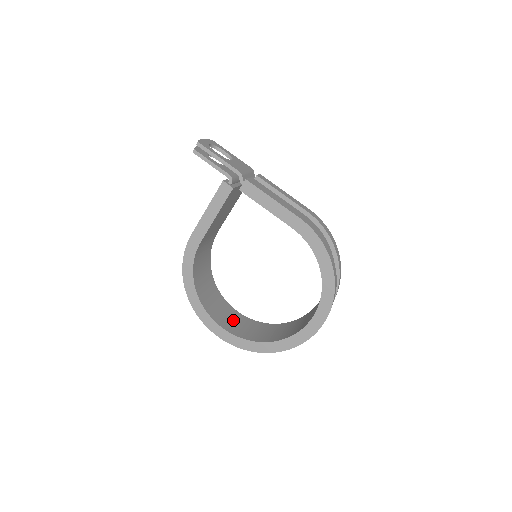
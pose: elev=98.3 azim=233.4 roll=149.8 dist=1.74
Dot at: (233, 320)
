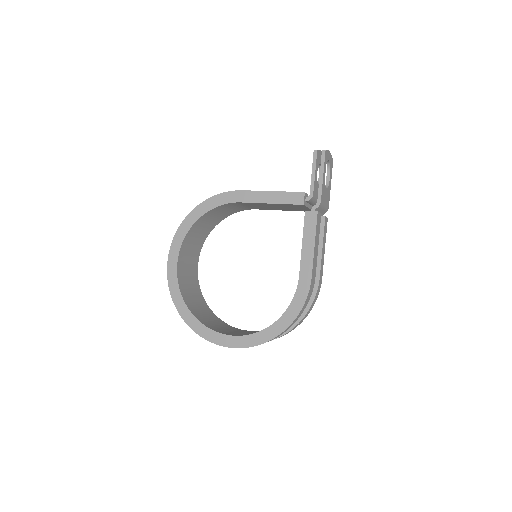
Dot at: (189, 267)
